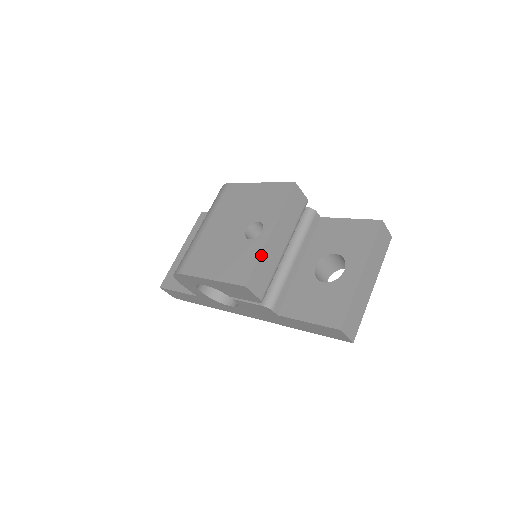
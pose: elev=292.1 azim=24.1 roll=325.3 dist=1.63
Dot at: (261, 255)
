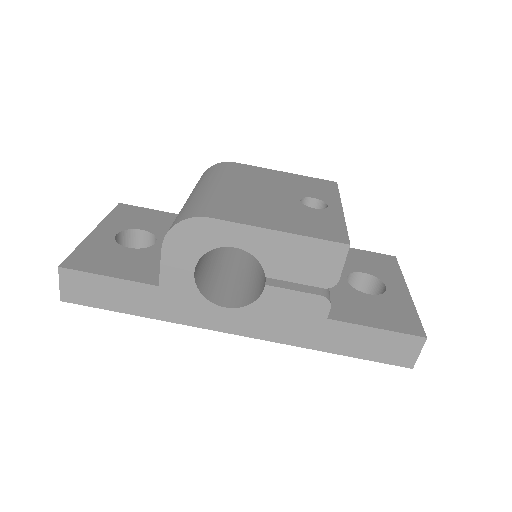
Dot at: (345, 224)
